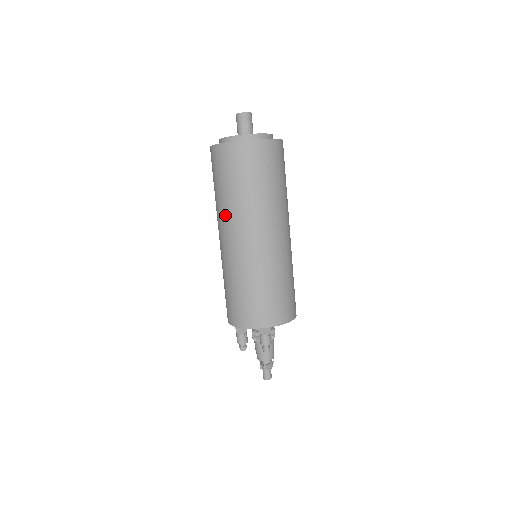
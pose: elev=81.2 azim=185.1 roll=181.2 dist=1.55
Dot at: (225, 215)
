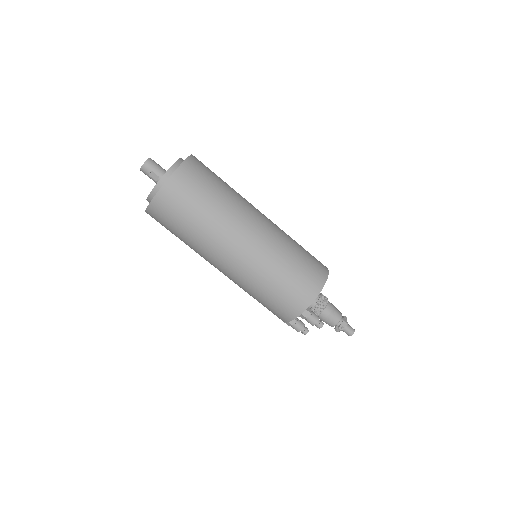
Dot at: occluded
